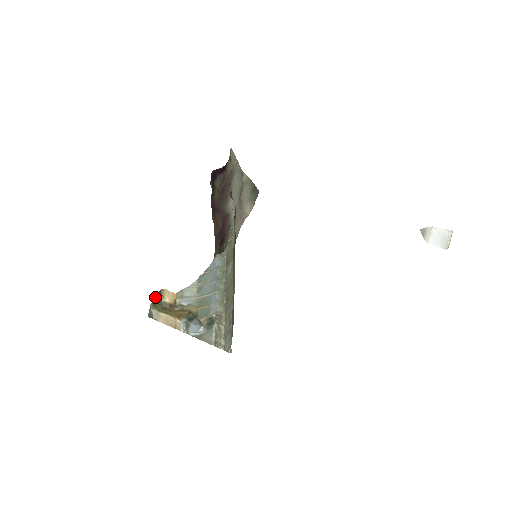
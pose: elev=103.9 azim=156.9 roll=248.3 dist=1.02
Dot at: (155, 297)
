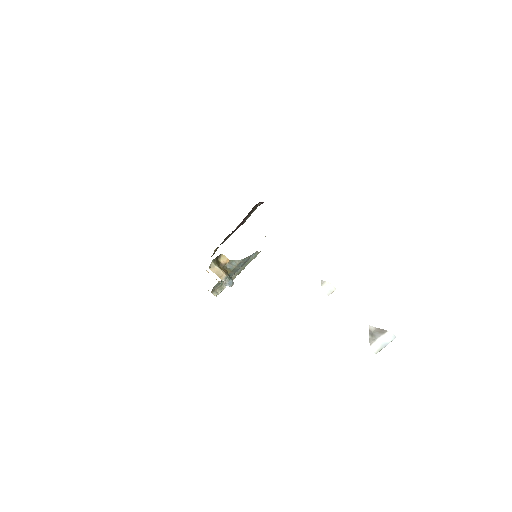
Dot at: (217, 256)
